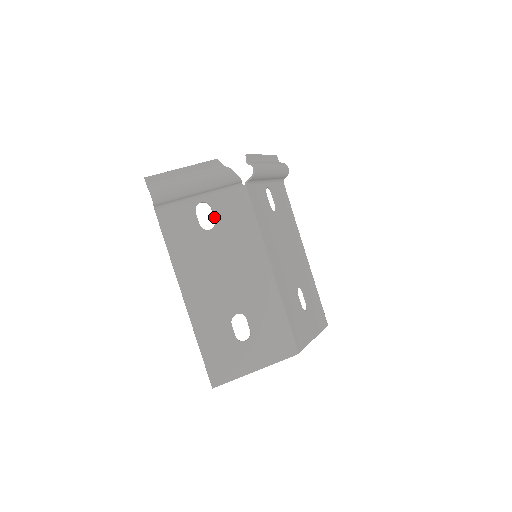
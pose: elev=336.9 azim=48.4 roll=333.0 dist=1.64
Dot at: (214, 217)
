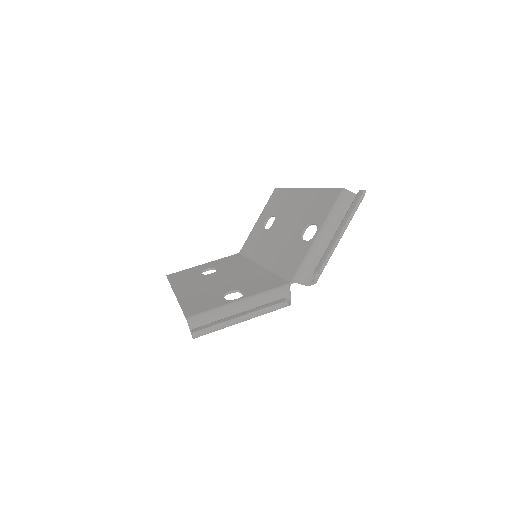
Dot at: occluded
